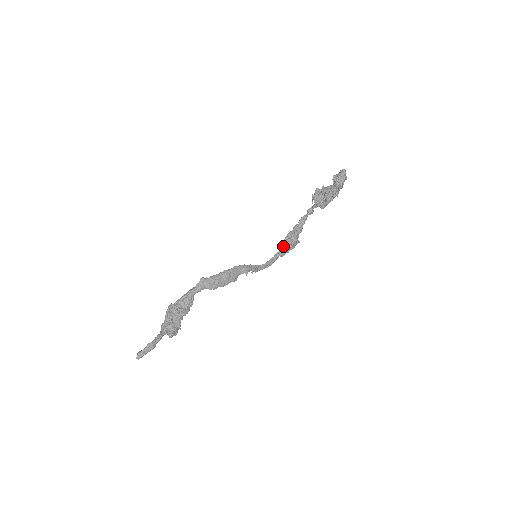
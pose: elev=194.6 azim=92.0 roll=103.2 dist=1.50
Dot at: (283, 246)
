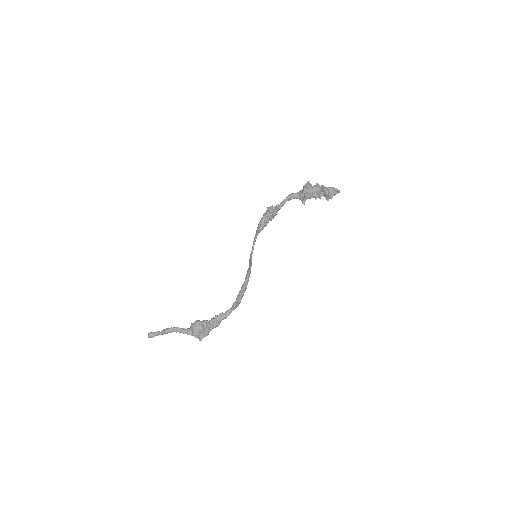
Dot at: (263, 228)
